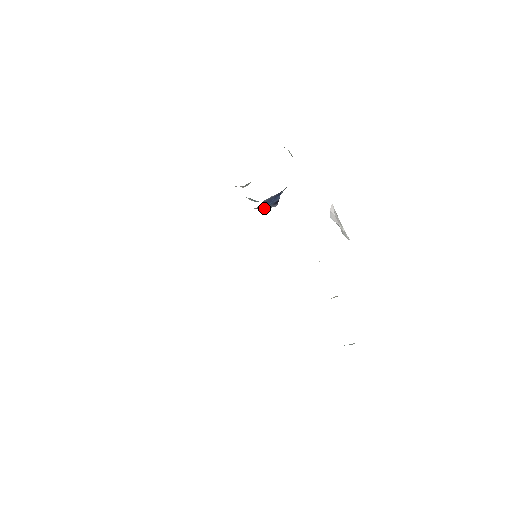
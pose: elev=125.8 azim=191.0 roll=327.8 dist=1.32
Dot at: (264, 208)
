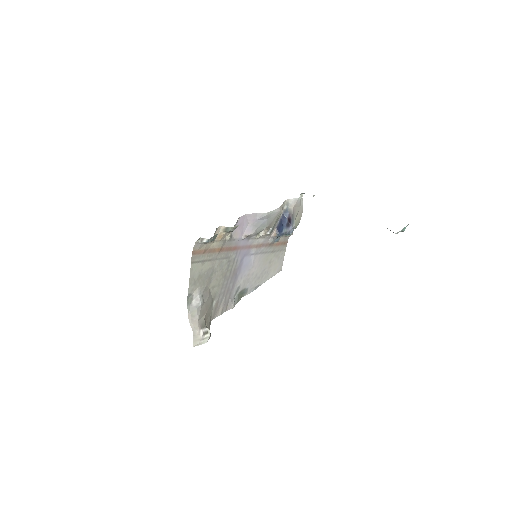
Dot at: (282, 232)
